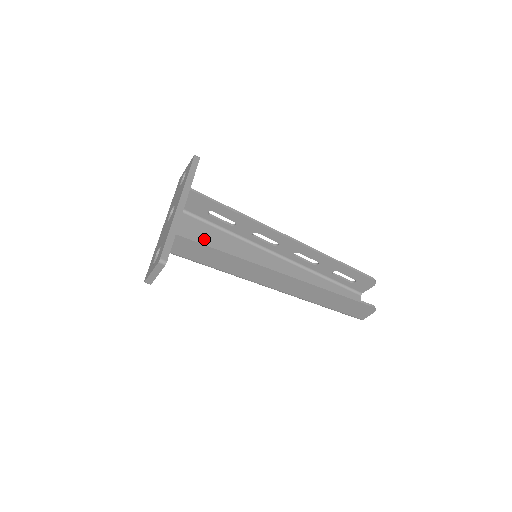
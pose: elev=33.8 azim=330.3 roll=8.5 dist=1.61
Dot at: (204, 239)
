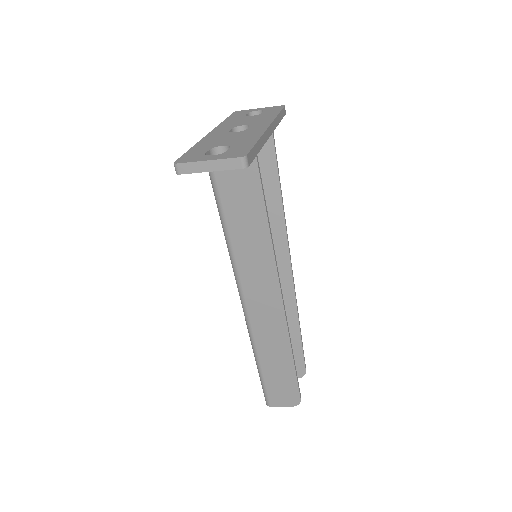
Dot at: occluded
